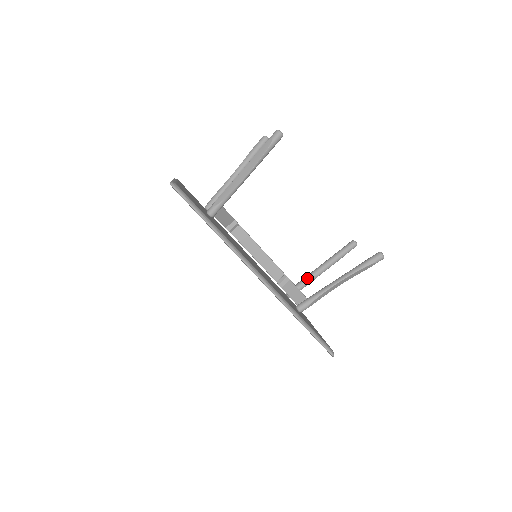
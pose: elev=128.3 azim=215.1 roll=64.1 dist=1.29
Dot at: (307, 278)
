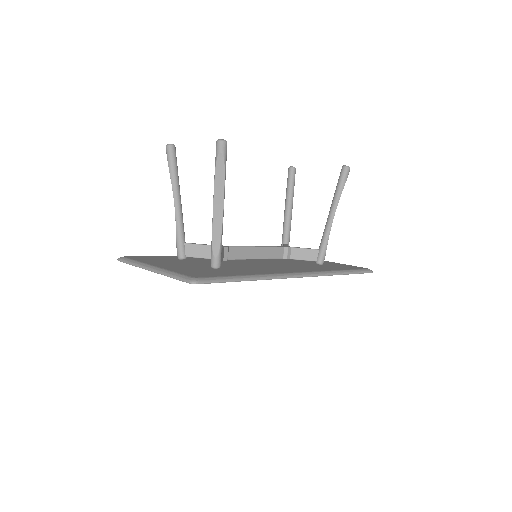
Dot at: (286, 230)
